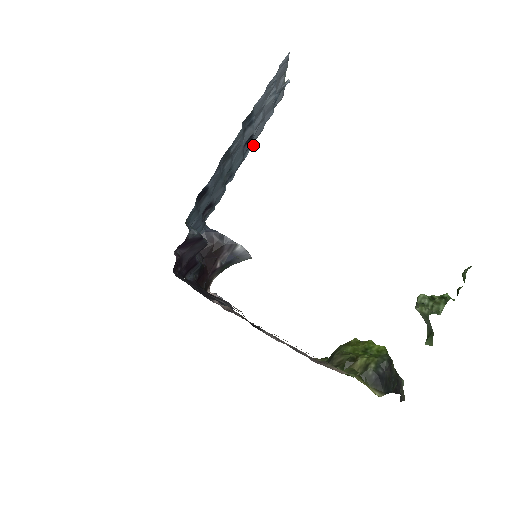
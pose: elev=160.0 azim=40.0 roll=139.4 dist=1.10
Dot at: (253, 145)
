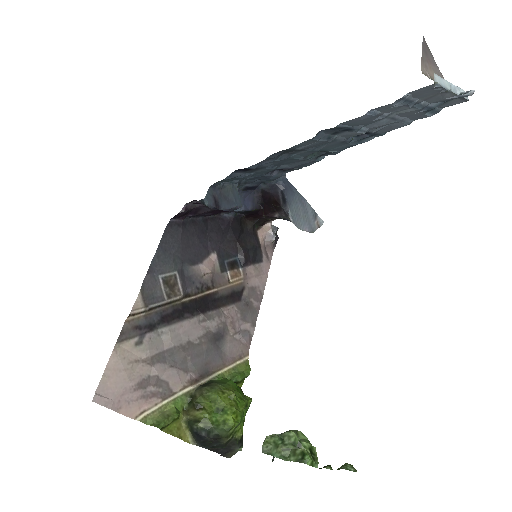
Dot at: (384, 134)
